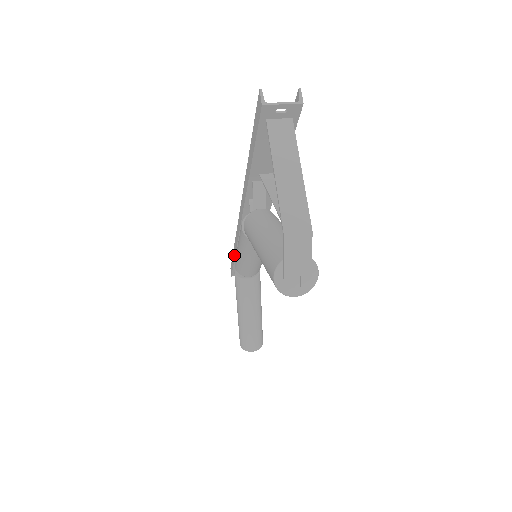
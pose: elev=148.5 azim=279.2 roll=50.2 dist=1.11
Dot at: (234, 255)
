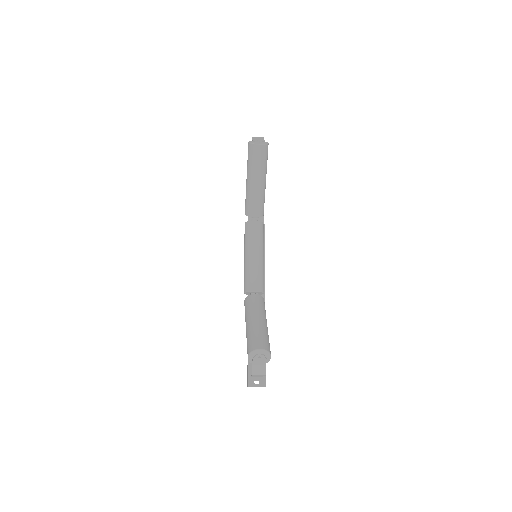
Dot at: occluded
